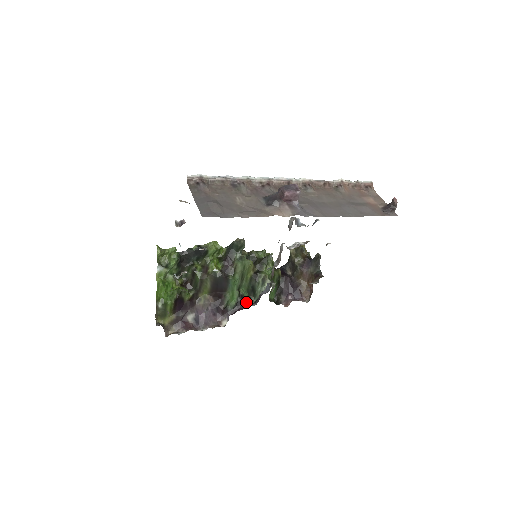
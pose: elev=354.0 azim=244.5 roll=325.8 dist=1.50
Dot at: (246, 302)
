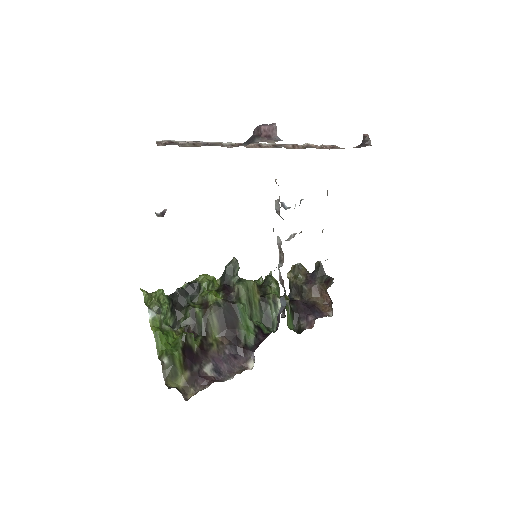
Dot at: (266, 333)
